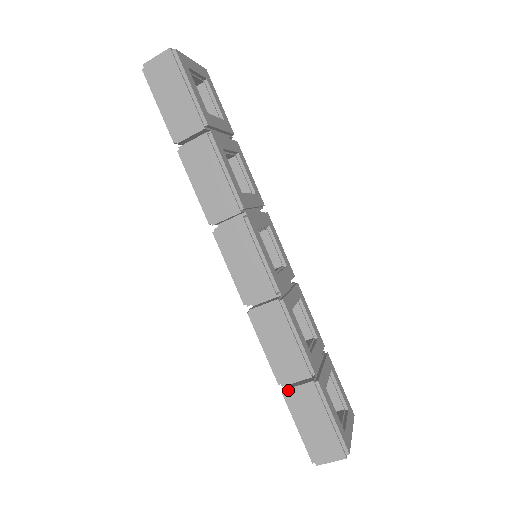
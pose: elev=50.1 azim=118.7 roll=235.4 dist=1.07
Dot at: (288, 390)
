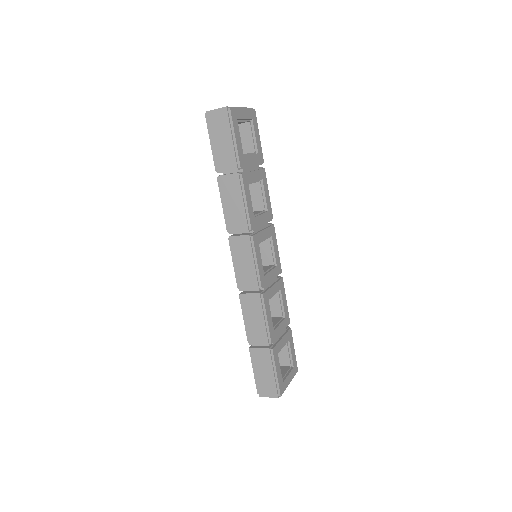
Dot at: (253, 348)
